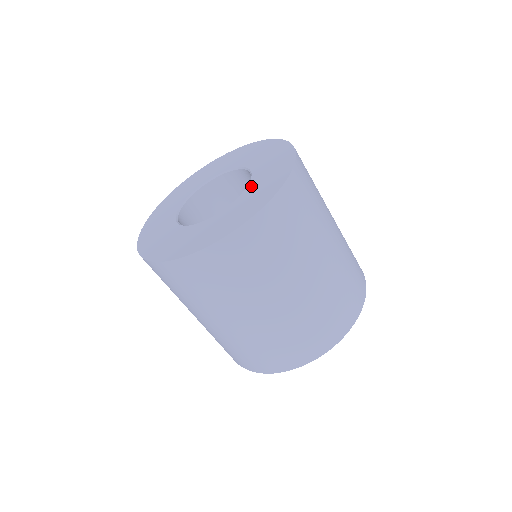
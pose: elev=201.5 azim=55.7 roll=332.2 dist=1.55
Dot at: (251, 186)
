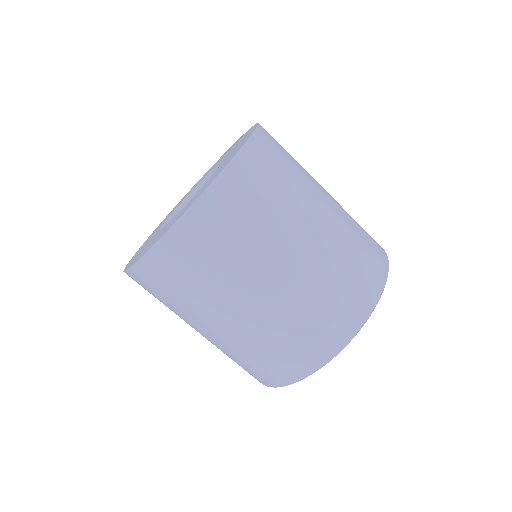
Dot at: (205, 184)
